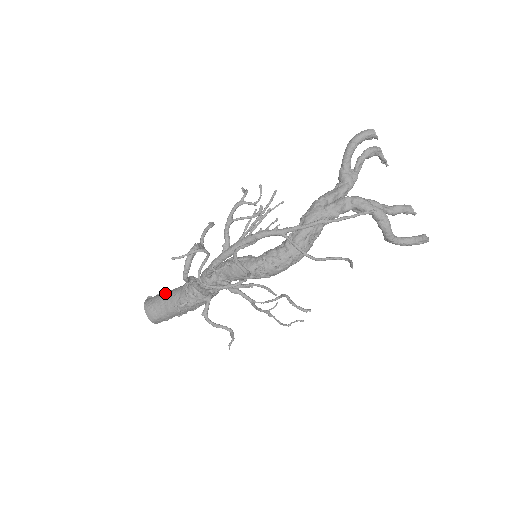
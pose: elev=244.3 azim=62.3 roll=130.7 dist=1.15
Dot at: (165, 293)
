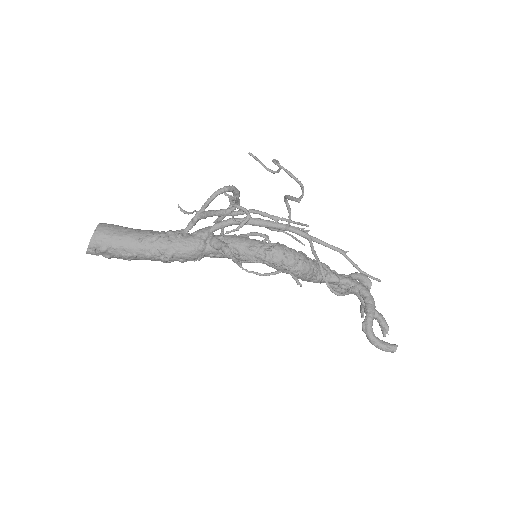
Dot at: occluded
